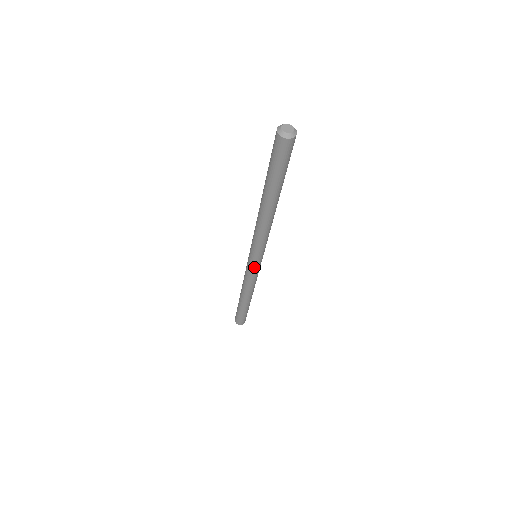
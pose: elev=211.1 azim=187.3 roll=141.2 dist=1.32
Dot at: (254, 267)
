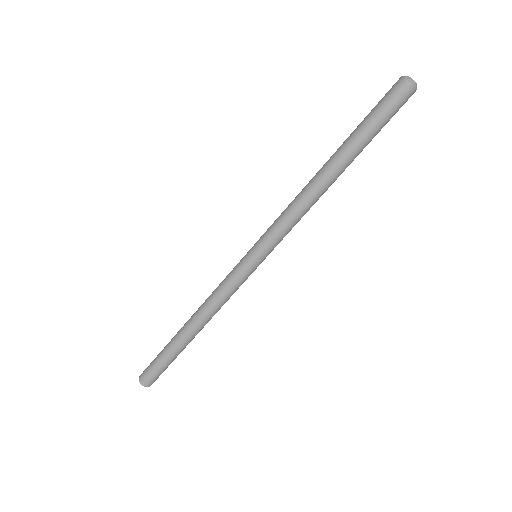
Dot at: (246, 268)
